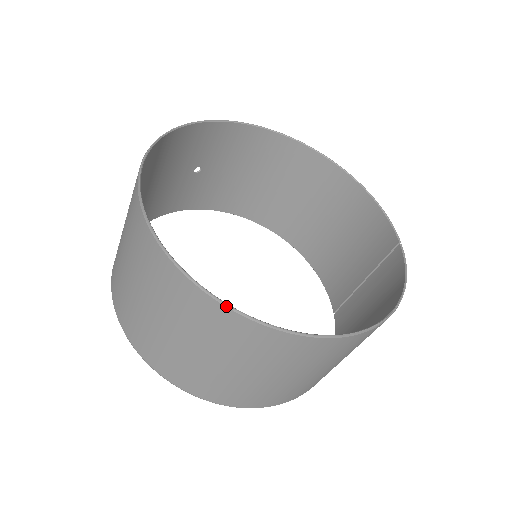
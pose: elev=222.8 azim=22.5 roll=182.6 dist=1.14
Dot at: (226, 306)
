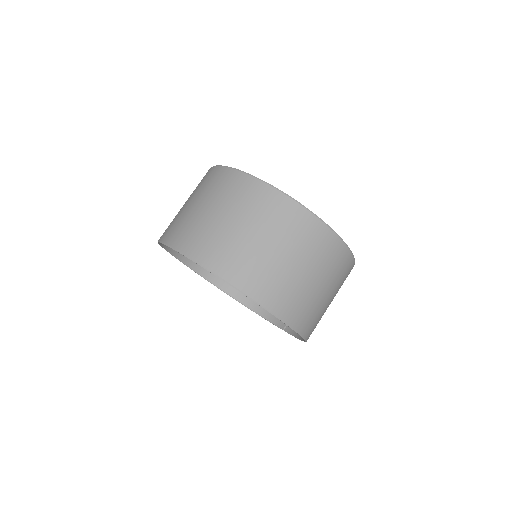
Dot at: (308, 210)
